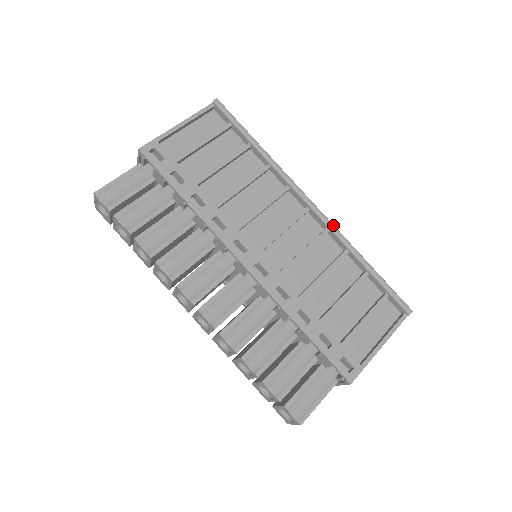
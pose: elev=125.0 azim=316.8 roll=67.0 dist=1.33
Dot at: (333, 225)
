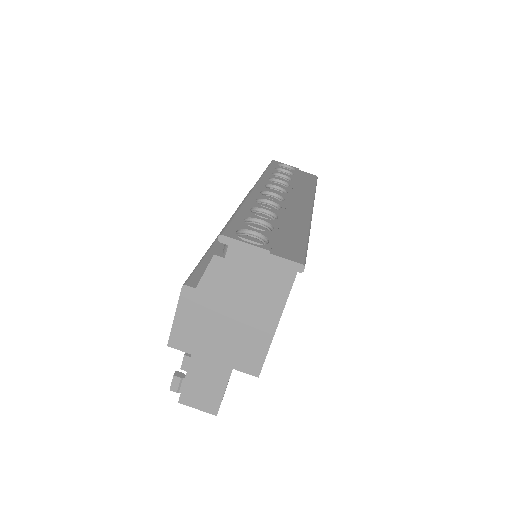
Dot at: occluded
